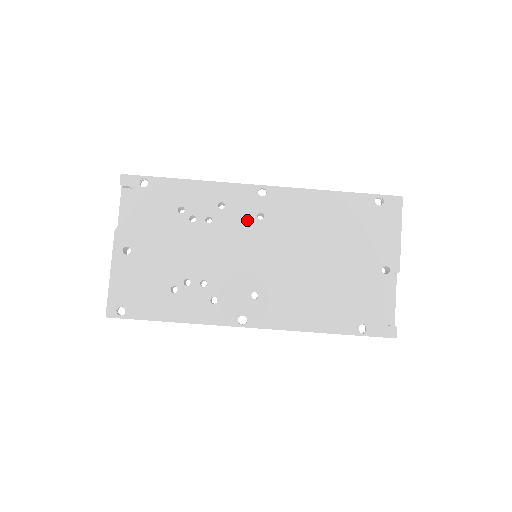
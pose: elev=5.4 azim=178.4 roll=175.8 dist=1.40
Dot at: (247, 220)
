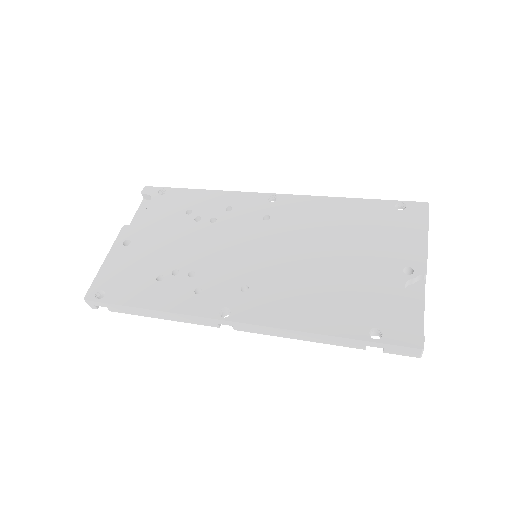
Dot at: (252, 221)
